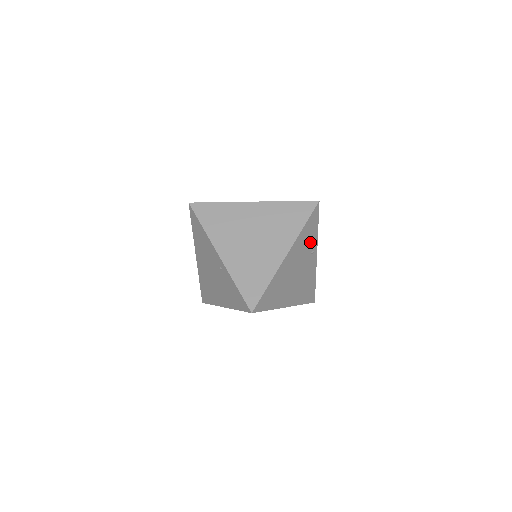
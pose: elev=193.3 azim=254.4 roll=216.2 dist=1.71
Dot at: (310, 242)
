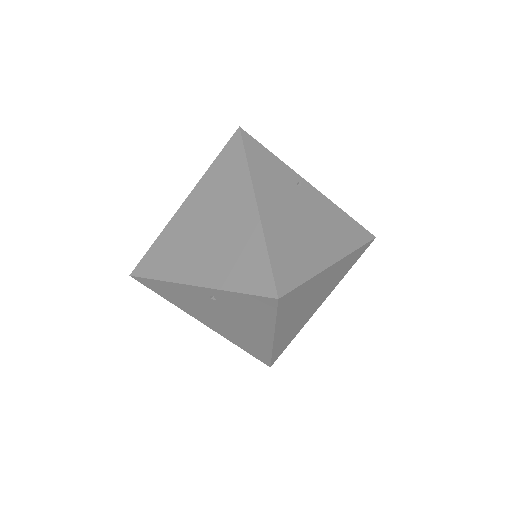
Dot at: (281, 175)
